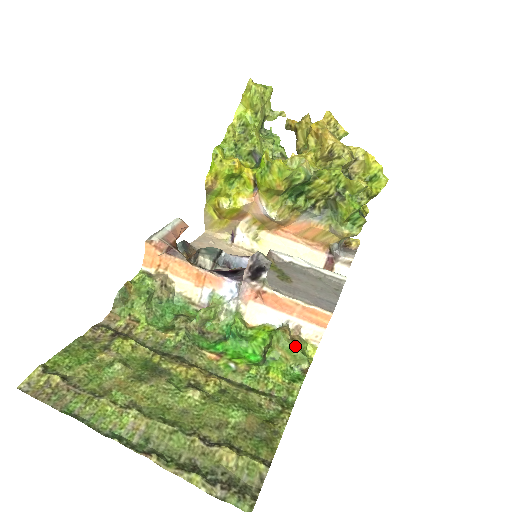
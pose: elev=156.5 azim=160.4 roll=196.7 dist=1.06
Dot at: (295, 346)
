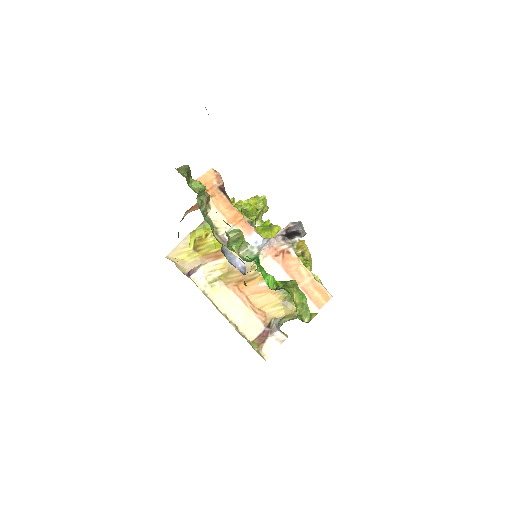
Dot at: occluded
